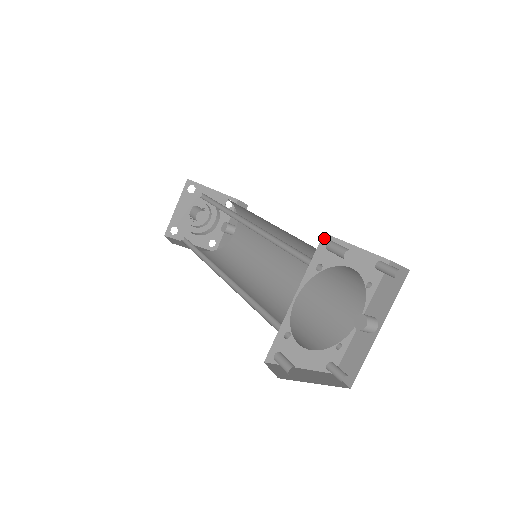
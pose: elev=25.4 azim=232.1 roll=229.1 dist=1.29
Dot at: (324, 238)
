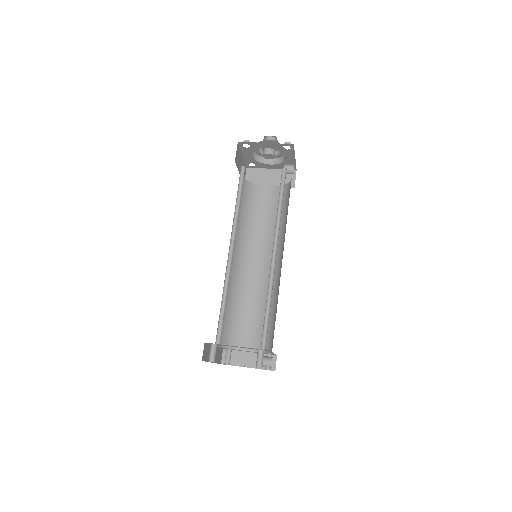
Dot at: occluded
